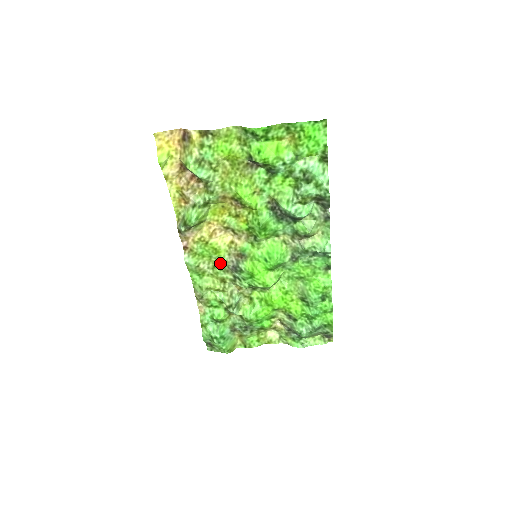
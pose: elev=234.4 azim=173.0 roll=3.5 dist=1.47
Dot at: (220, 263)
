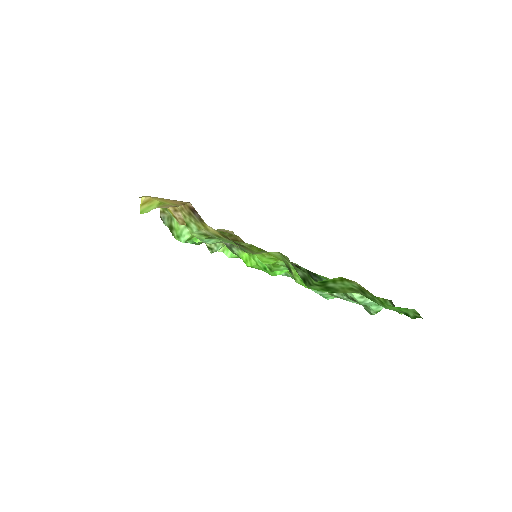
Dot at: occluded
